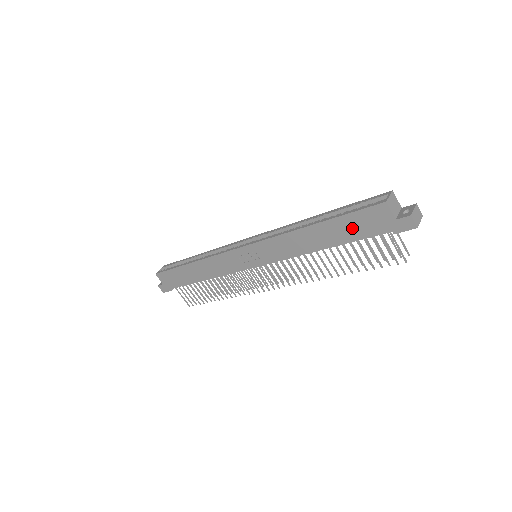
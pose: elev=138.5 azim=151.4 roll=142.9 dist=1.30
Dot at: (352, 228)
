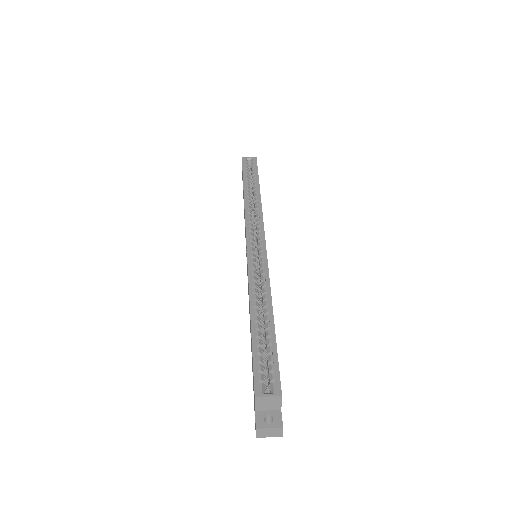
Dot at: occluded
